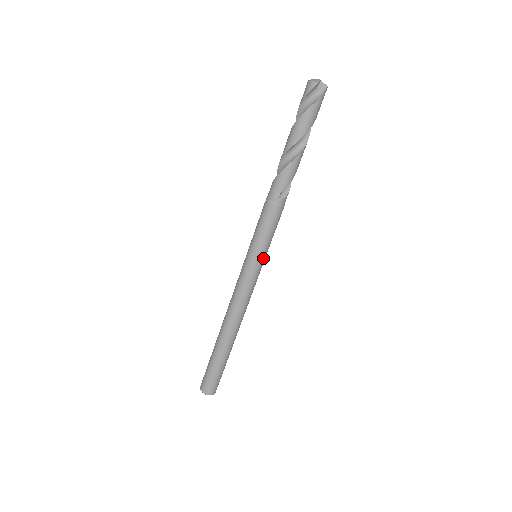
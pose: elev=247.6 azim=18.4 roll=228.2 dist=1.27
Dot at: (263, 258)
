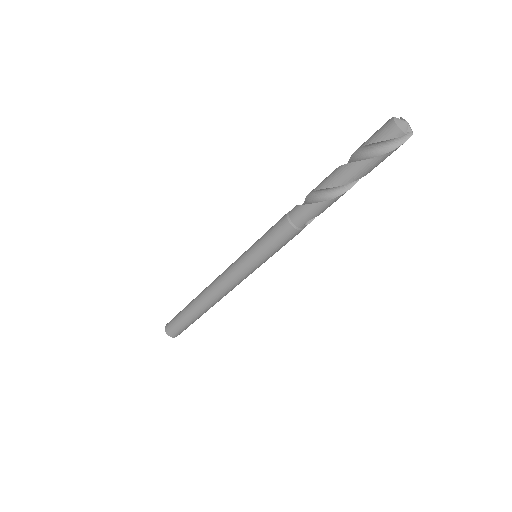
Dot at: (264, 262)
